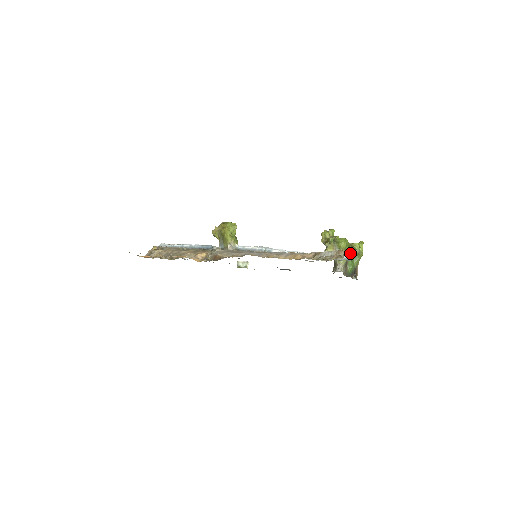
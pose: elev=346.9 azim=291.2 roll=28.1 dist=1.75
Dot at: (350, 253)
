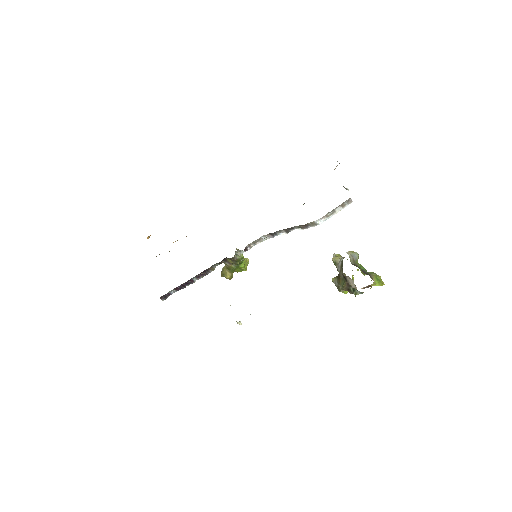
Dot at: (364, 274)
